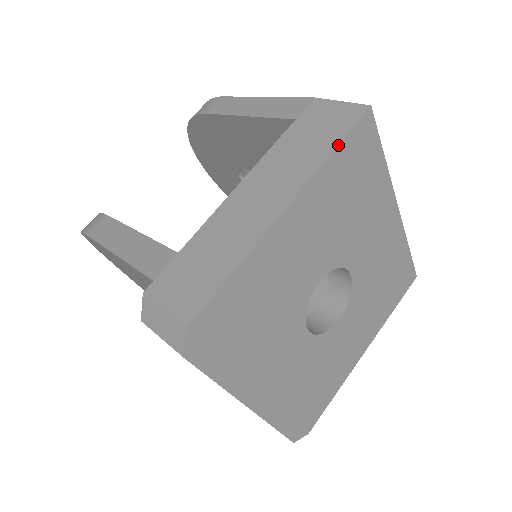
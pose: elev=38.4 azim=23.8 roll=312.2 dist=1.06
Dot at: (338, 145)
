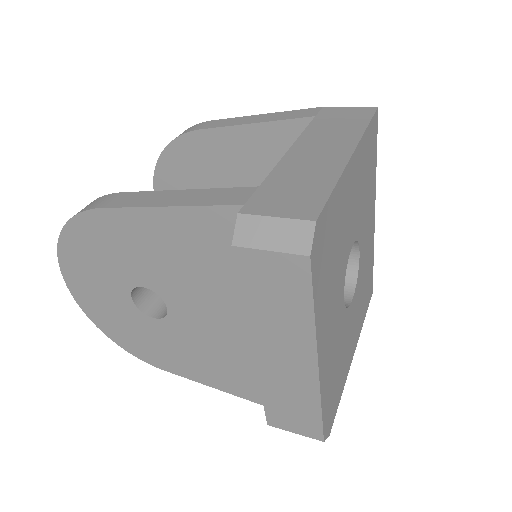
Dot at: (369, 123)
